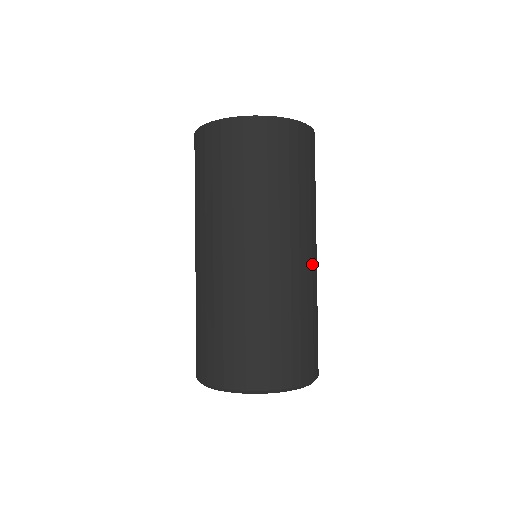
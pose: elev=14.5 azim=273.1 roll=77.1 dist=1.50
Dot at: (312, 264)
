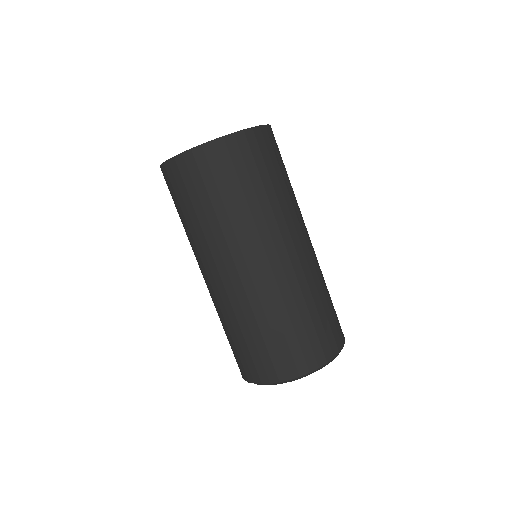
Dot at: occluded
